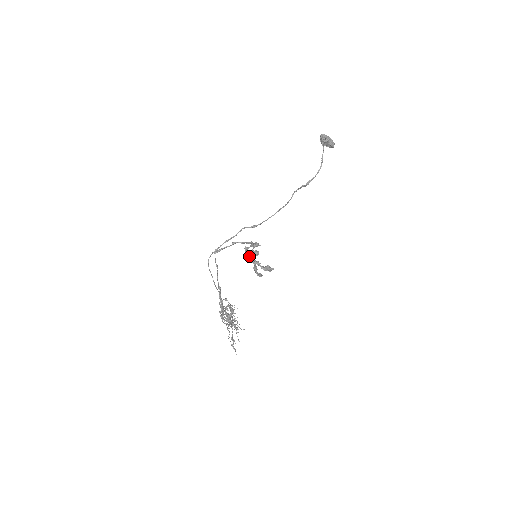
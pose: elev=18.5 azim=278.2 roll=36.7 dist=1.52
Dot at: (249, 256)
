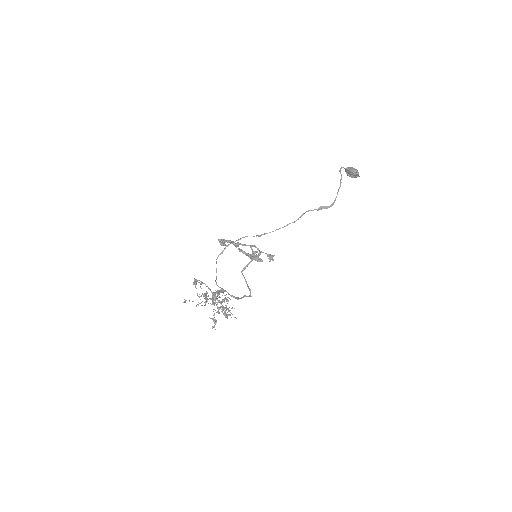
Dot at: occluded
